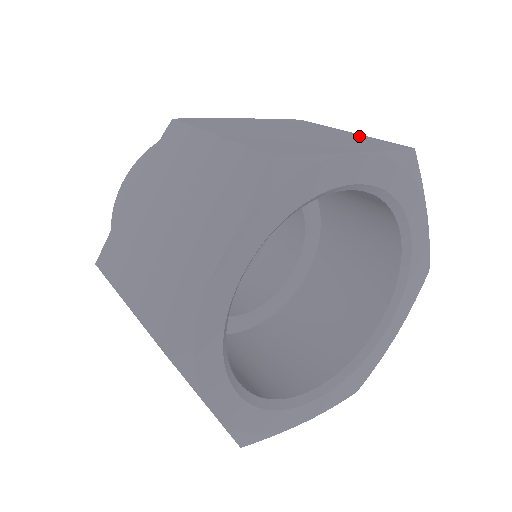
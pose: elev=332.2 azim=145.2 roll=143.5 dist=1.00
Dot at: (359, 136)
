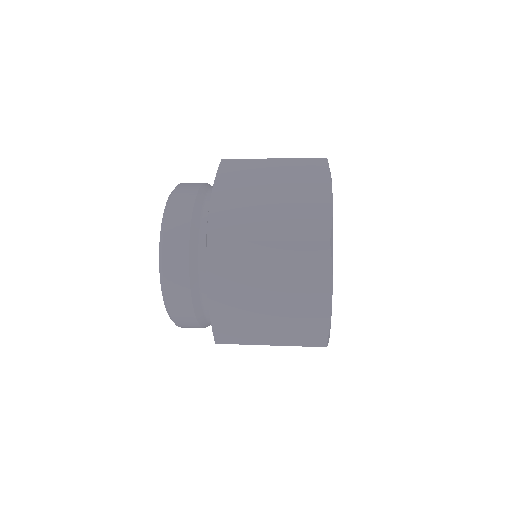
Dot at: occluded
